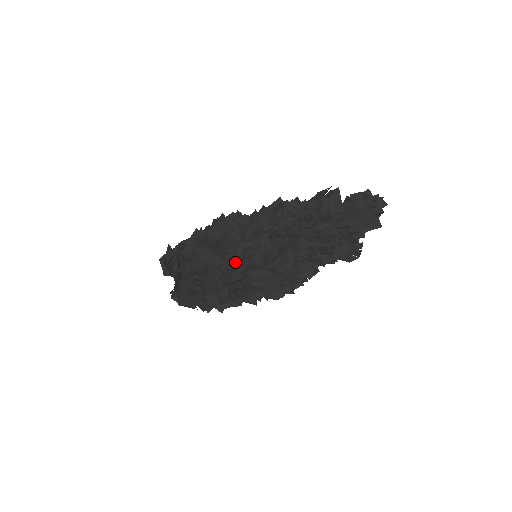
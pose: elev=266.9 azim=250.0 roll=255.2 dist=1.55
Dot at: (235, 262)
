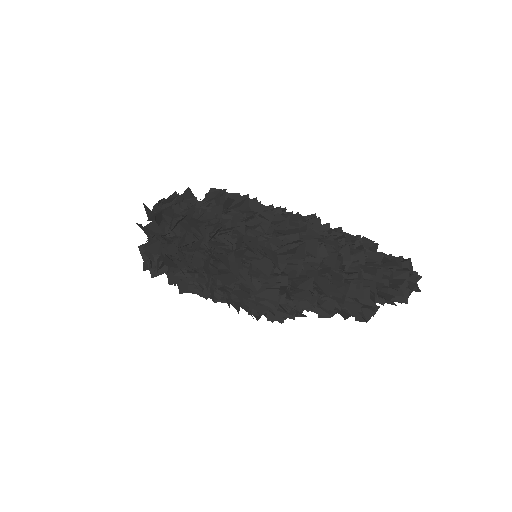
Dot at: (238, 224)
